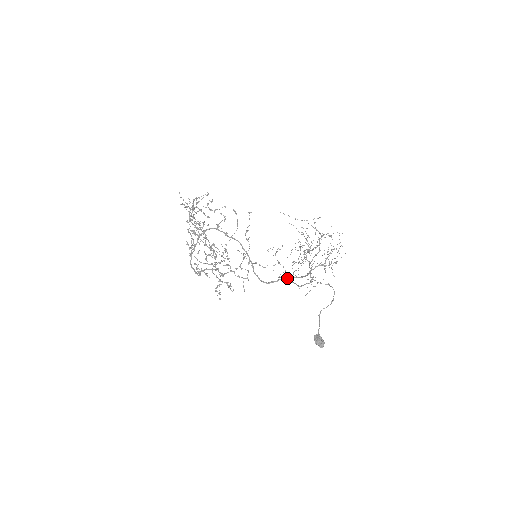
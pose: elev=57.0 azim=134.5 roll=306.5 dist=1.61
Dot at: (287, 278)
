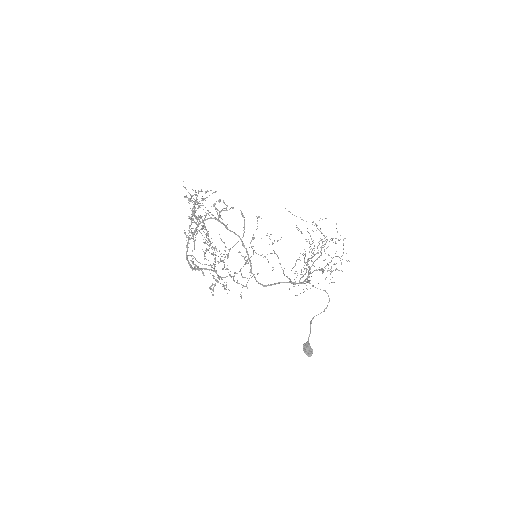
Dot at: occluded
